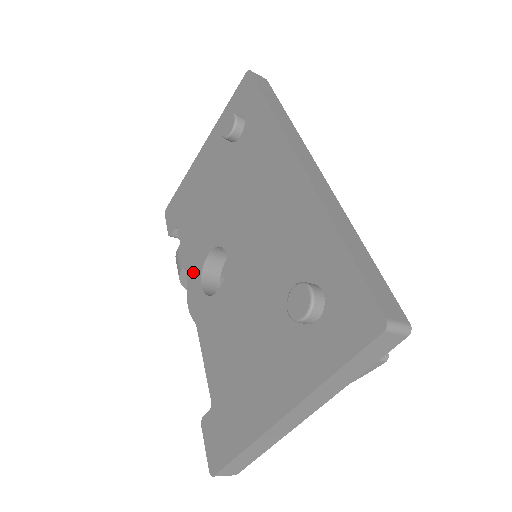
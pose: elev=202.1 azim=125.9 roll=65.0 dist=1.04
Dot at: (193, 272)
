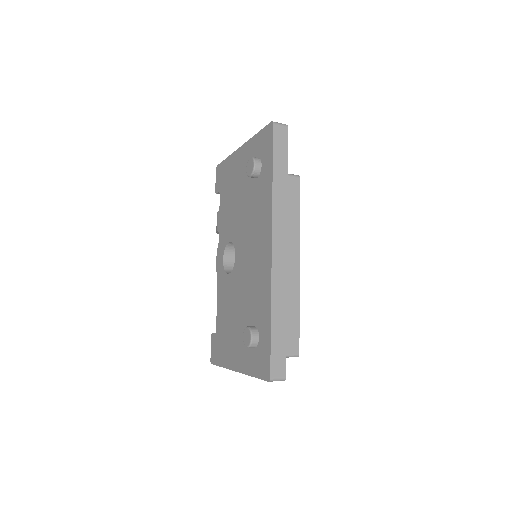
Dot at: (221, 243)
